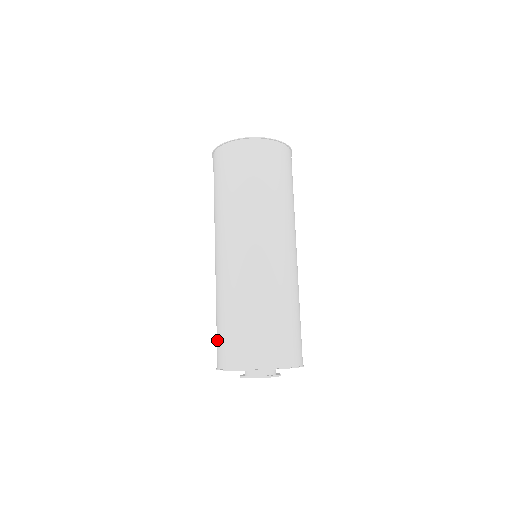
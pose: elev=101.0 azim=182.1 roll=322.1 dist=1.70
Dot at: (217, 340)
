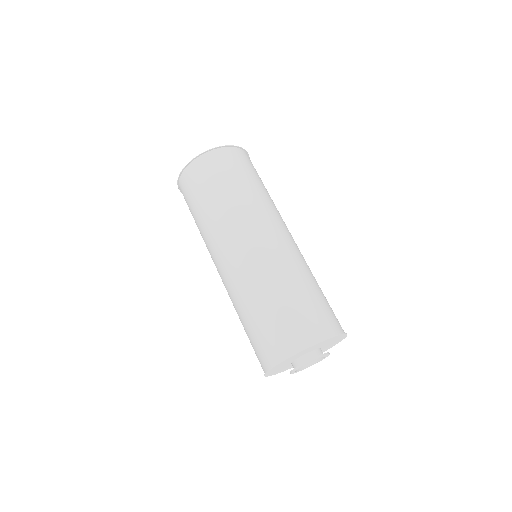
Dot at: occluded
